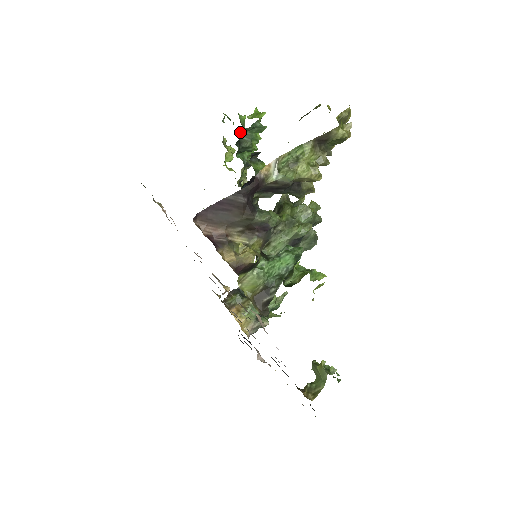
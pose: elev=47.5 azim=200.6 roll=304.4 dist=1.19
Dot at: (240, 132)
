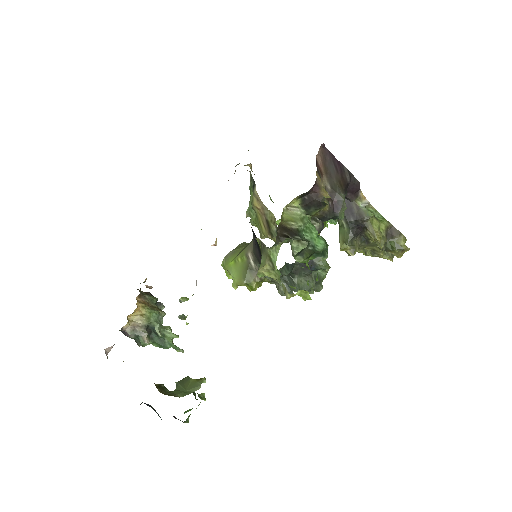
Dot at: occluded
